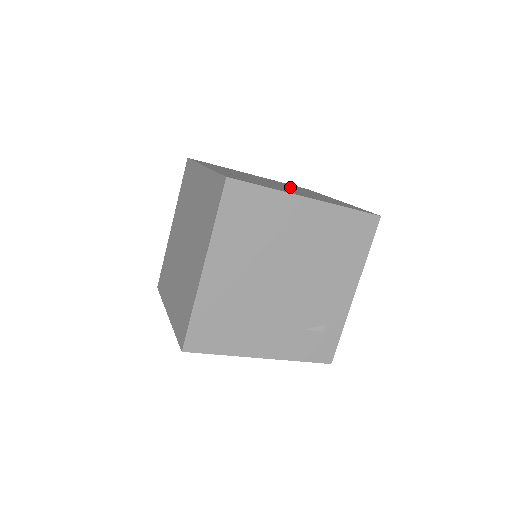
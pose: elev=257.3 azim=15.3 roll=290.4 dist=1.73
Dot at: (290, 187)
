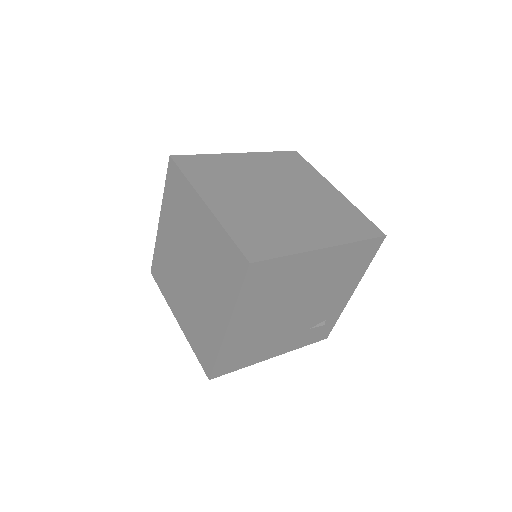
Dot at: (289, 186)
